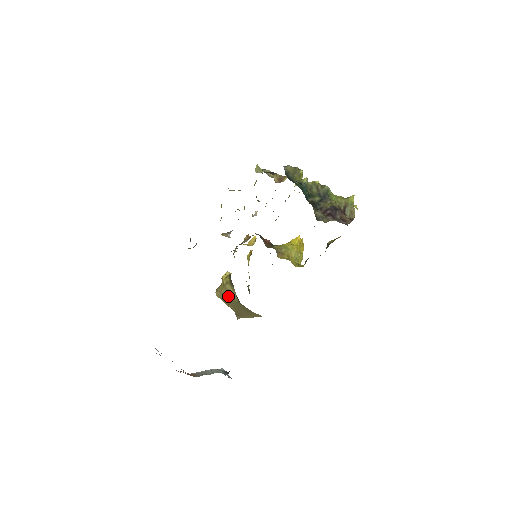
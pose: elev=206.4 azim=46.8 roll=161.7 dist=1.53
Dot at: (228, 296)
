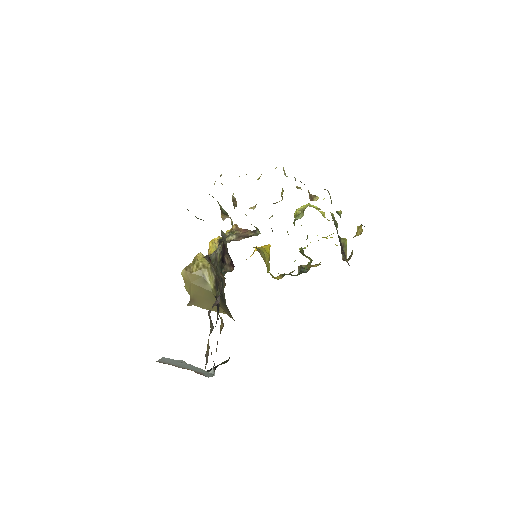
Dot at: (199, 281)
